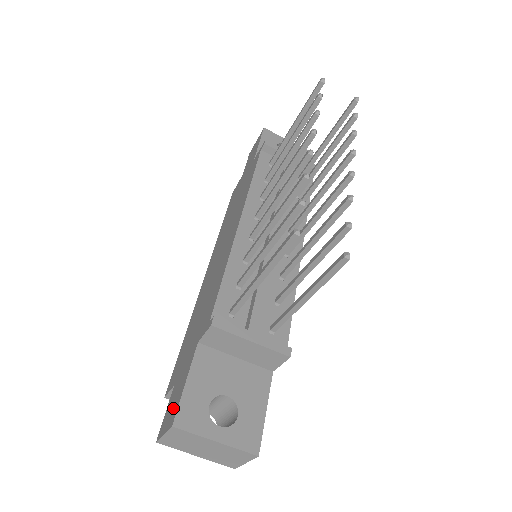
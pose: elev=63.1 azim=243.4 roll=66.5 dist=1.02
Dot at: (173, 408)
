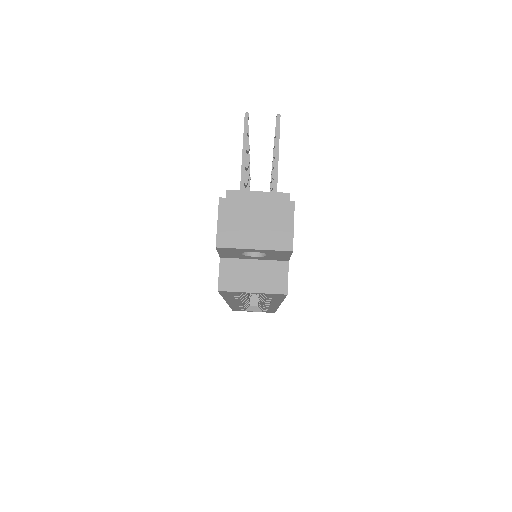
Dot at: occluded
